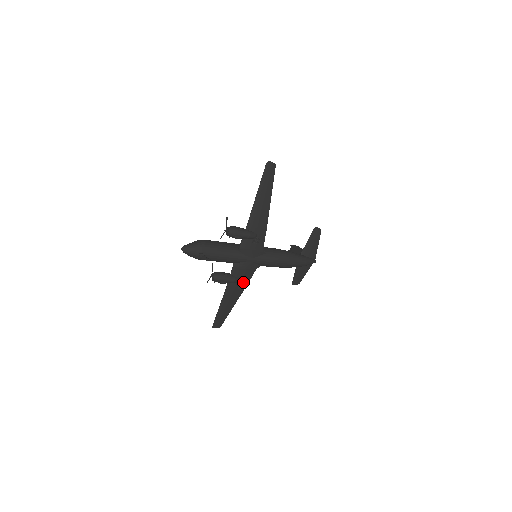
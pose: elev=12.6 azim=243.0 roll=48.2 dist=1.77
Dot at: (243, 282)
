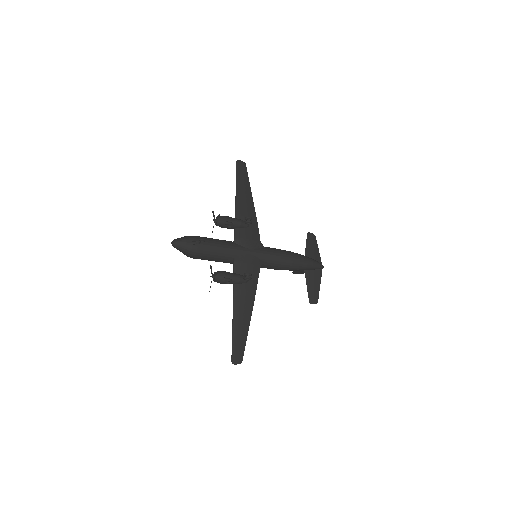
Dot at: (251, 283)
